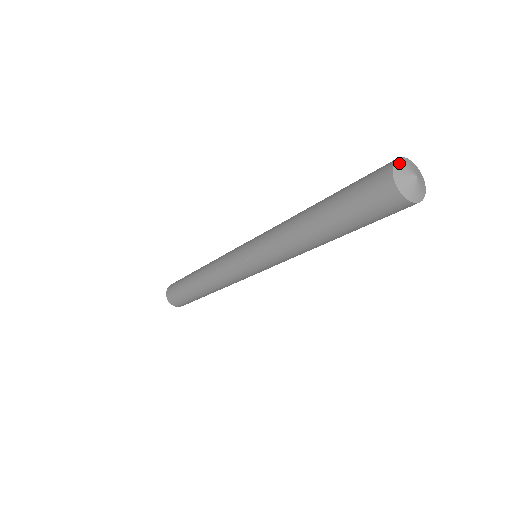
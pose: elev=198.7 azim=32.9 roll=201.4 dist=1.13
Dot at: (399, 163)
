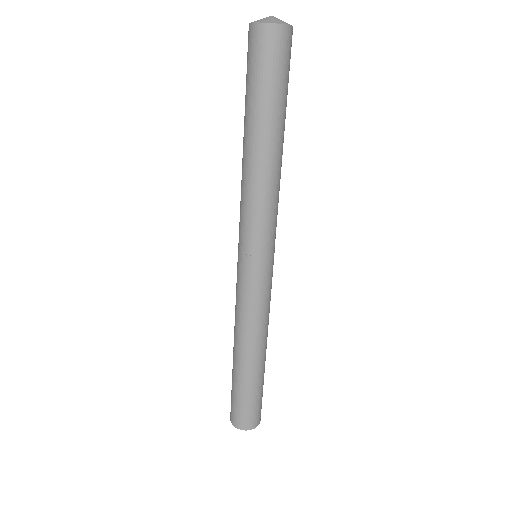
Dot at: occluded
